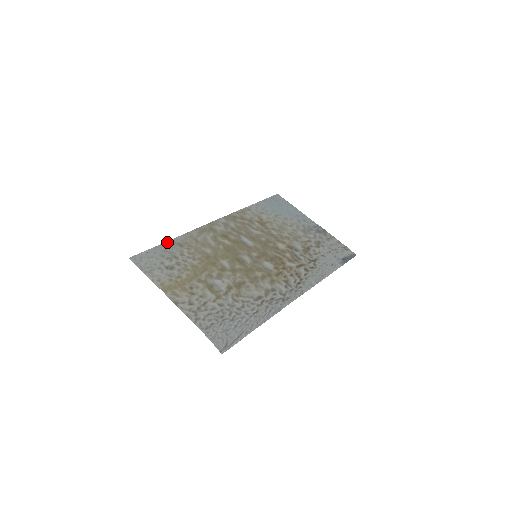
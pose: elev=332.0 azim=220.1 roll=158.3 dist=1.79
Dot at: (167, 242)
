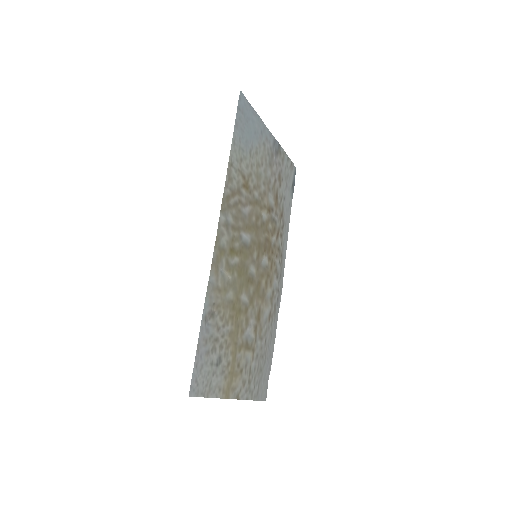
Dot at: (201, 325)
